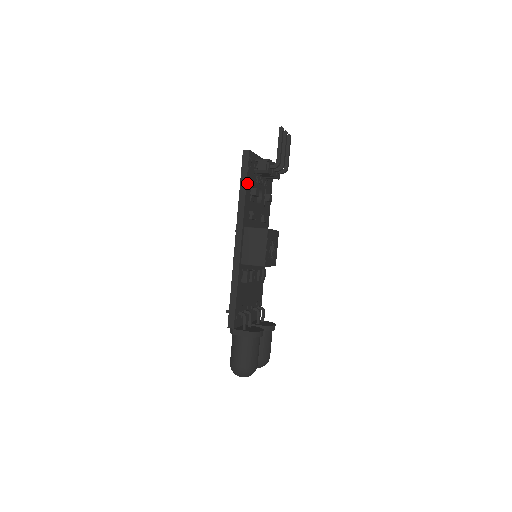
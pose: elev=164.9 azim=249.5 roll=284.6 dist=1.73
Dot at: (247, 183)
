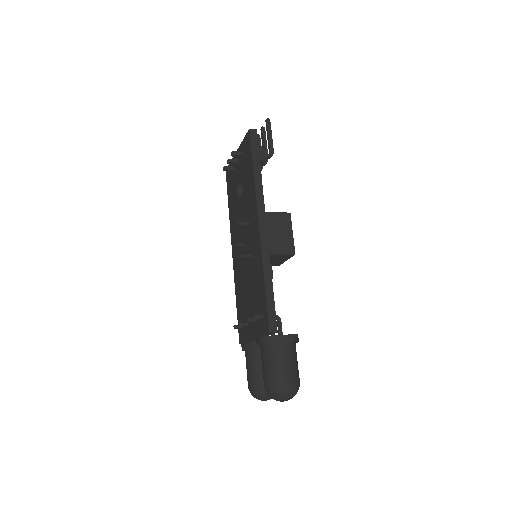
Dot at: (259, 164)
